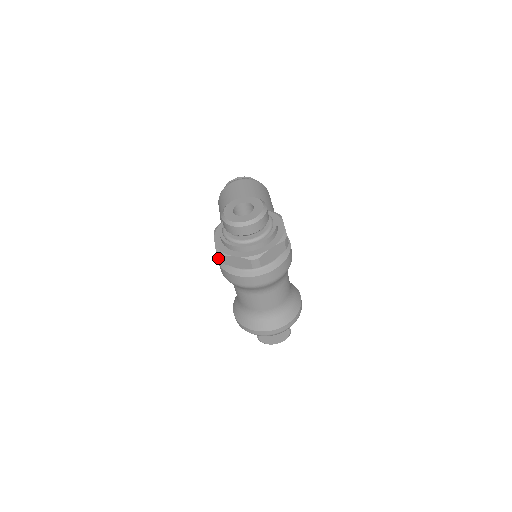
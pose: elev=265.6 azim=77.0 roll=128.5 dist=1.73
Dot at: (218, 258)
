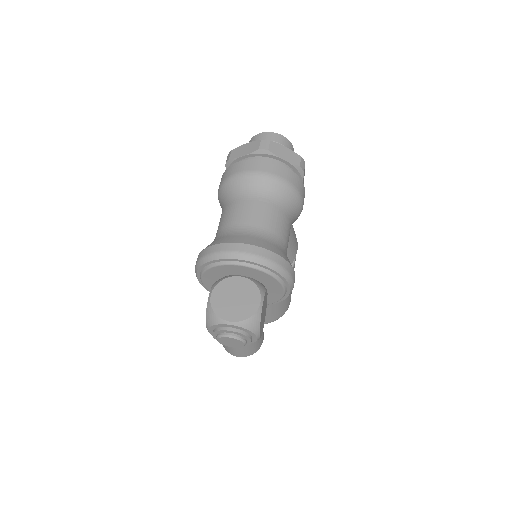
Dot at: (226, 161)
